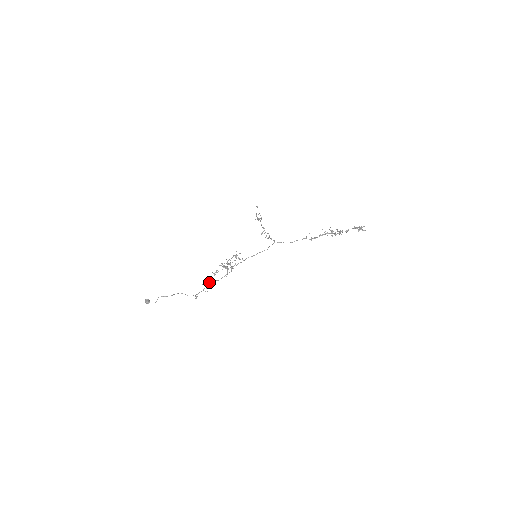
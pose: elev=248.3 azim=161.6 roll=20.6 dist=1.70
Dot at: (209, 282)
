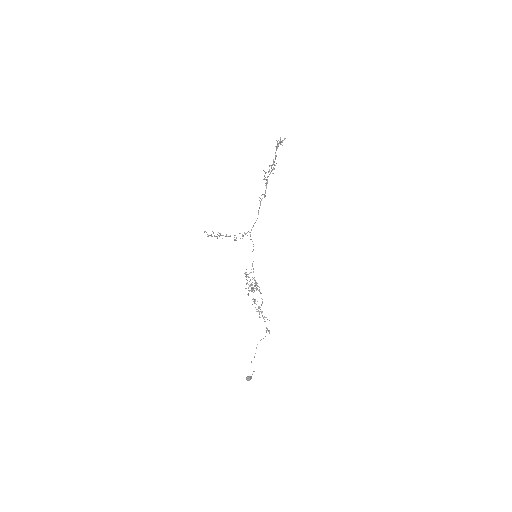
Dot at: occluded
